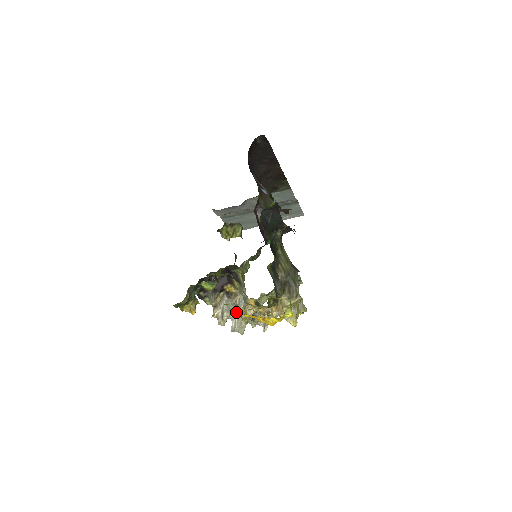
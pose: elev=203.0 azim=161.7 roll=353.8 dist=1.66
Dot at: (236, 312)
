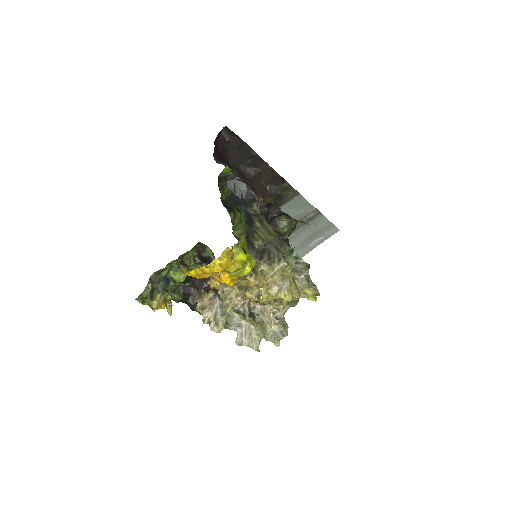
Dot at: (242, 322)
